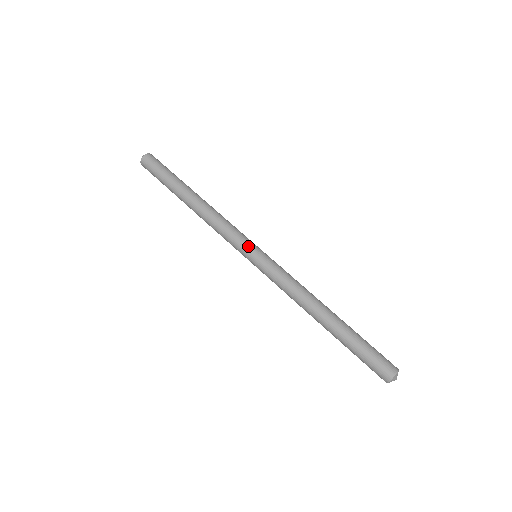
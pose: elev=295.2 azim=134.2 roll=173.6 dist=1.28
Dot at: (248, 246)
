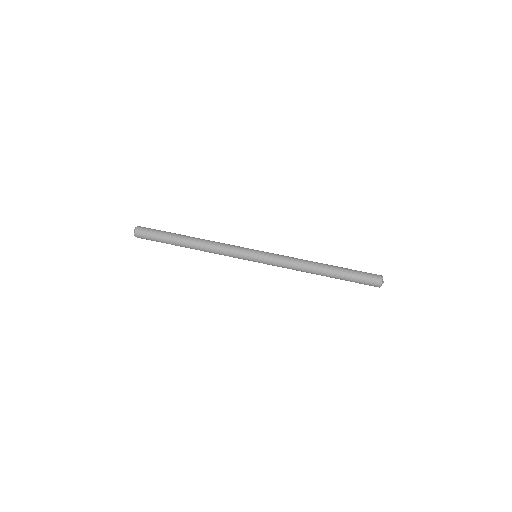
Dot at: (248, 252)
